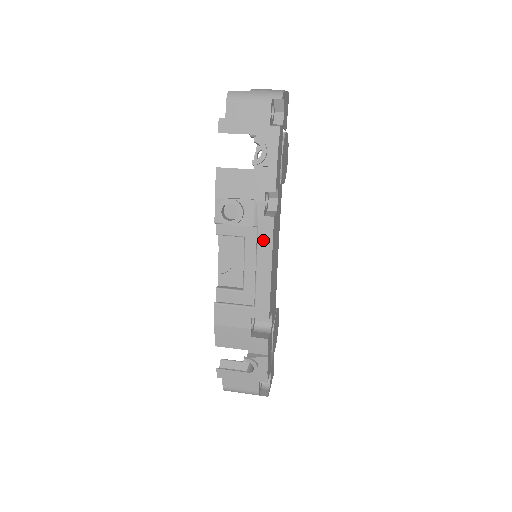
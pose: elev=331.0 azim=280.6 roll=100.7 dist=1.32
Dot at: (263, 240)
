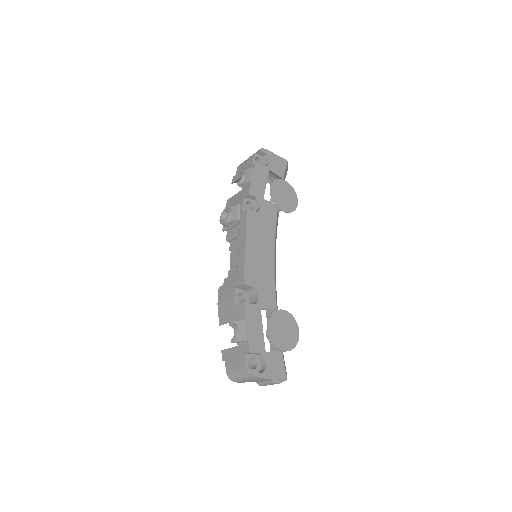
Dot at: (242, 227)
